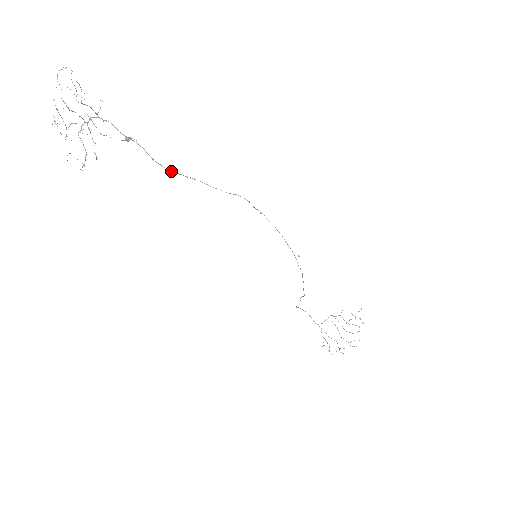
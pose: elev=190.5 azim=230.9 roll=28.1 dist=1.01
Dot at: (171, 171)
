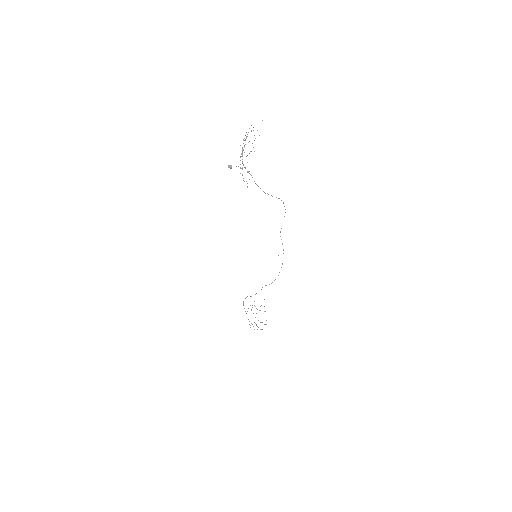
Dot at: (264, 192)
